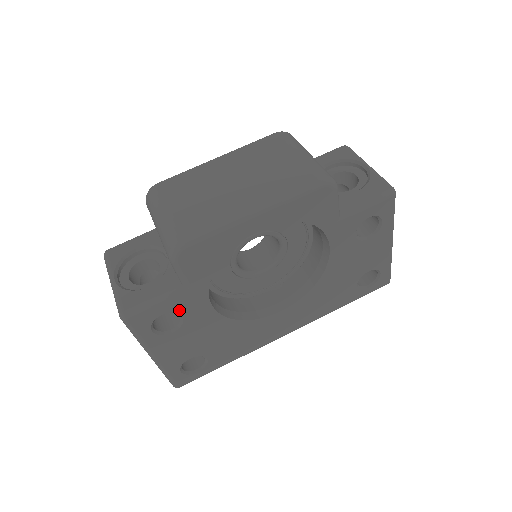
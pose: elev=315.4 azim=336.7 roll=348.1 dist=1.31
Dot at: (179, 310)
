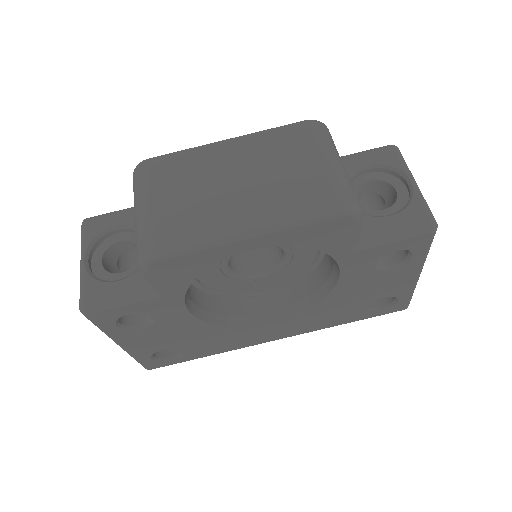
Dot at: (149, 312)
